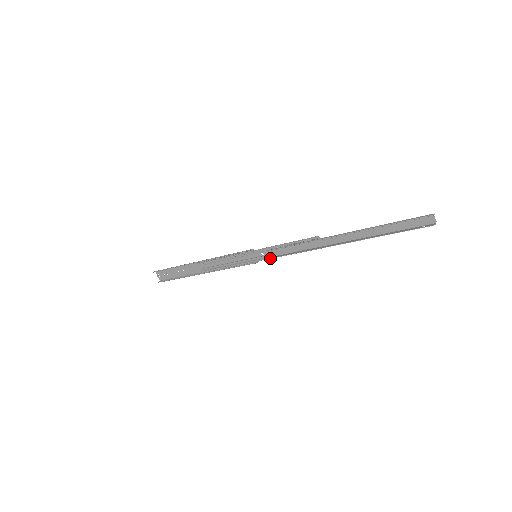
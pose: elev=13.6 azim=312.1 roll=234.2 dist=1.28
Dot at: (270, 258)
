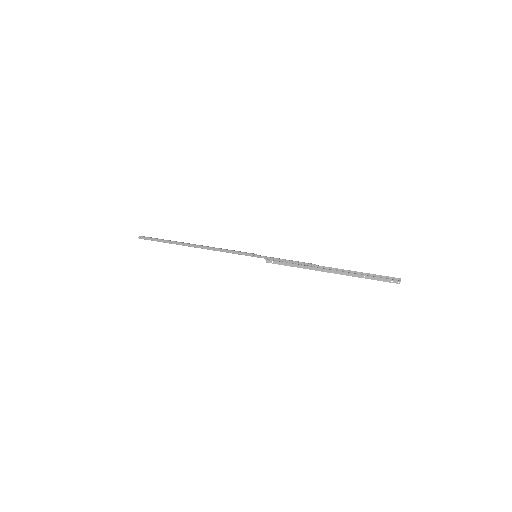
Dot at: occluded
